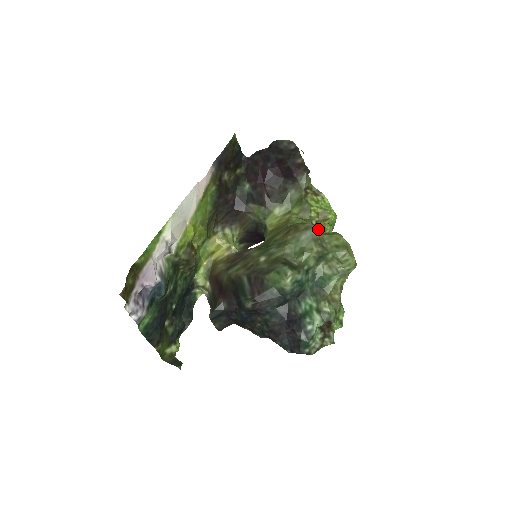
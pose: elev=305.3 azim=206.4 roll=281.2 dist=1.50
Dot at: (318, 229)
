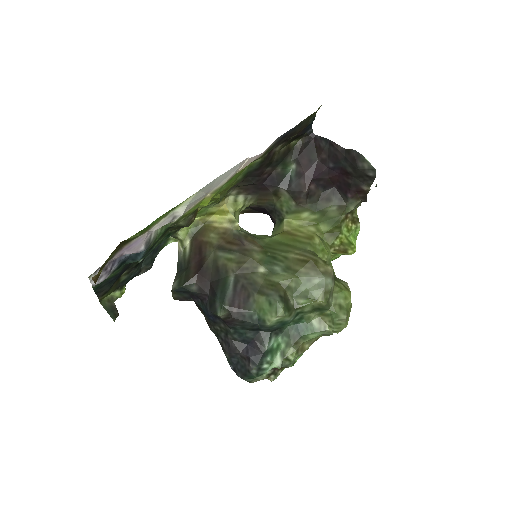
Dot at: occluded
